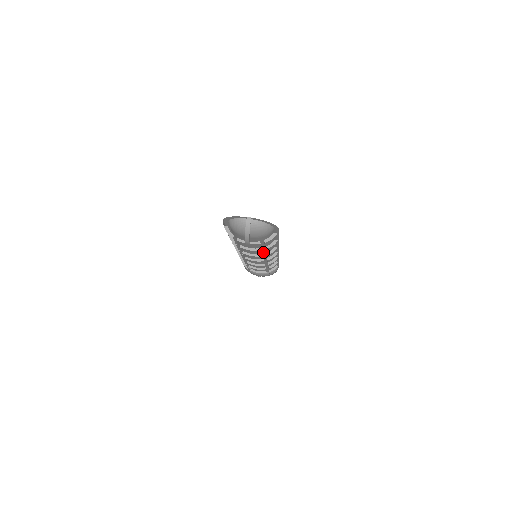
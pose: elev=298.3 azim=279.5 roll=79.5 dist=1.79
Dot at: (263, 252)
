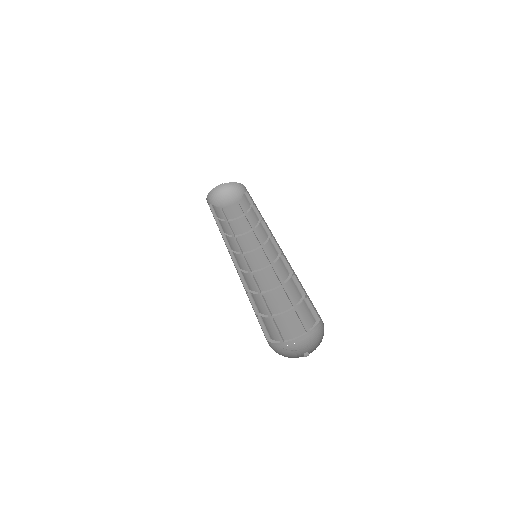
Dot at: occluded
